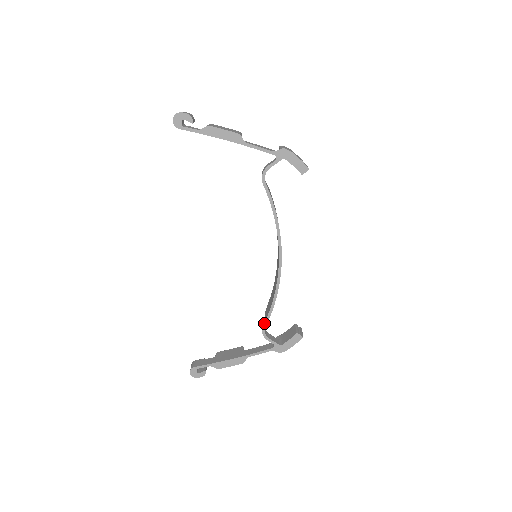
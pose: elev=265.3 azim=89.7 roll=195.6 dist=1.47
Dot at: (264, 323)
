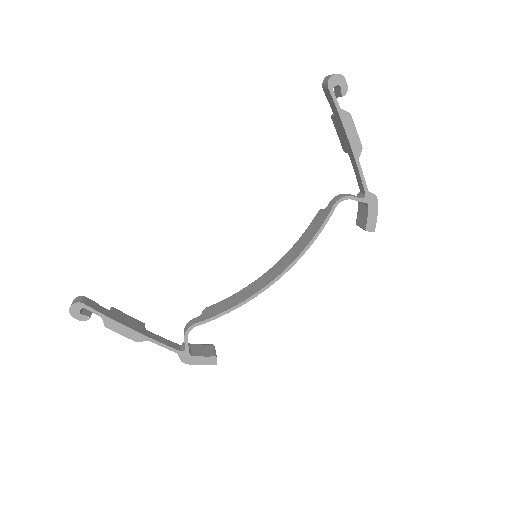
Dot at: (200, 322)
